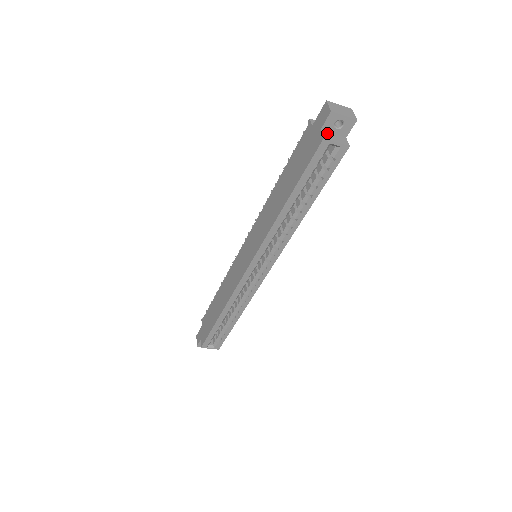
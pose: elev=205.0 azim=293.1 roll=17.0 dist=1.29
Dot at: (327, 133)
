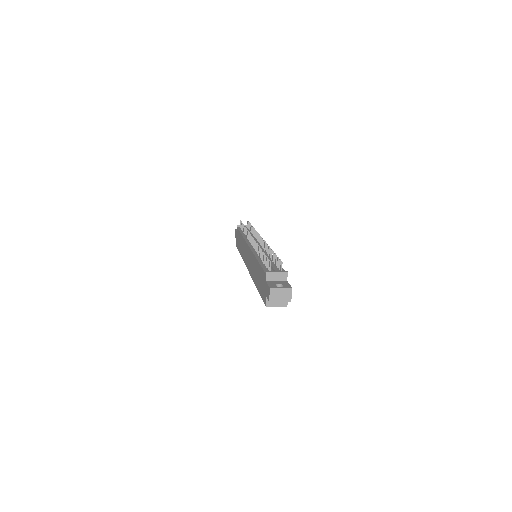
Dot at: occluded
